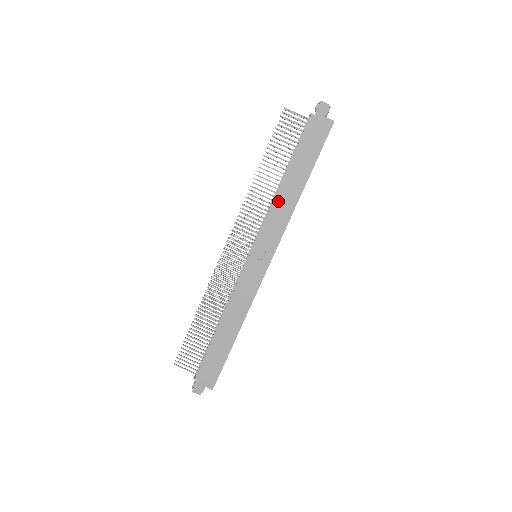
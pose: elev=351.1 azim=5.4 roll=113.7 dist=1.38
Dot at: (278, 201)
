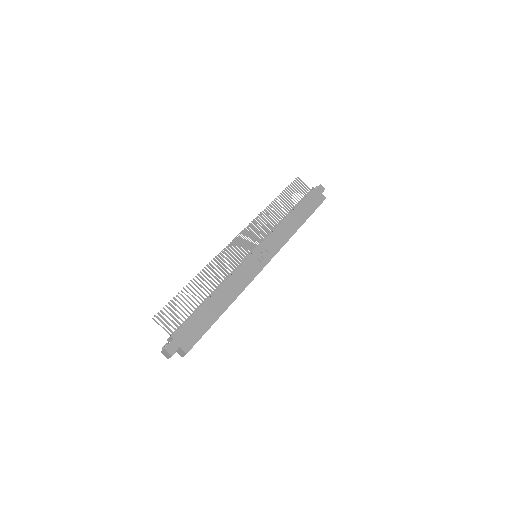
Dot at: (284, 224)
